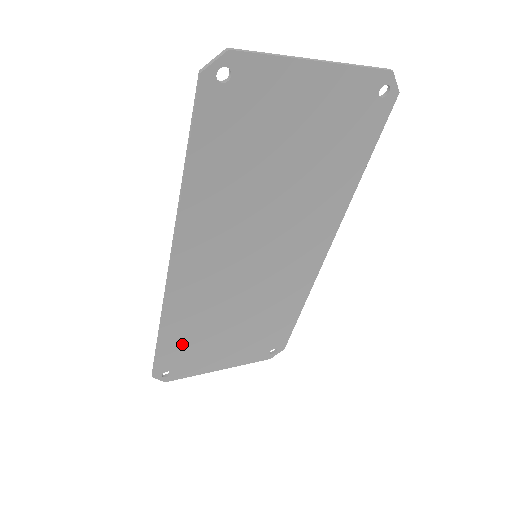
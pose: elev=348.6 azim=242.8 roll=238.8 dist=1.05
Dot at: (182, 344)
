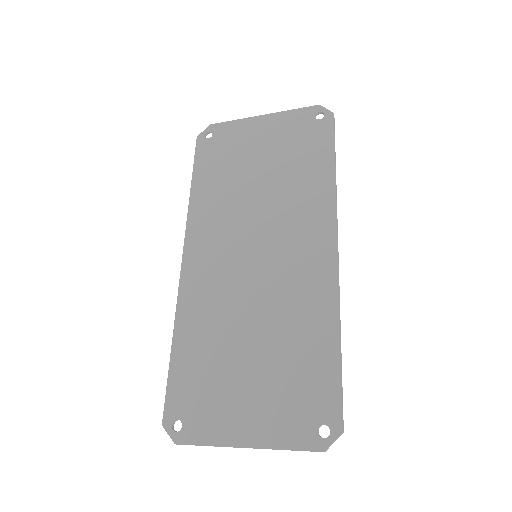
Dot at: (194, 371)
